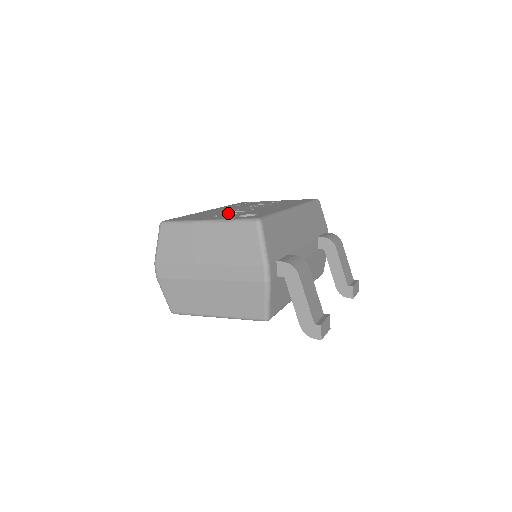
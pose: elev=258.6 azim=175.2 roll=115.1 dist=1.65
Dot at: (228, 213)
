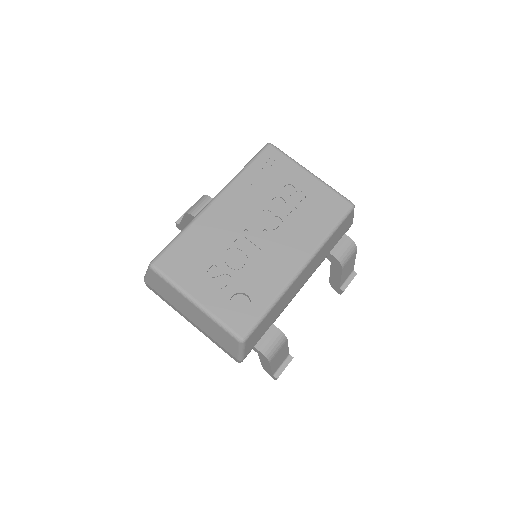
Dot at: (227, 262)
